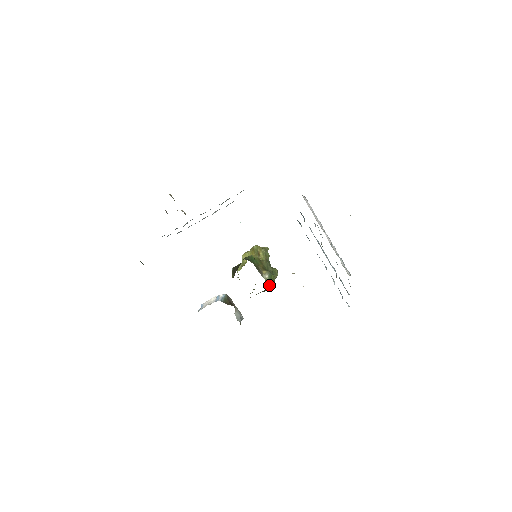
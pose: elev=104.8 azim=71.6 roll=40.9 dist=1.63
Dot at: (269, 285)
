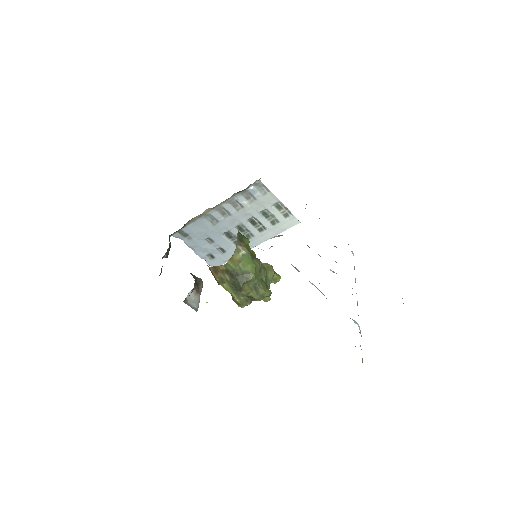
Dot at: (243, 274)
